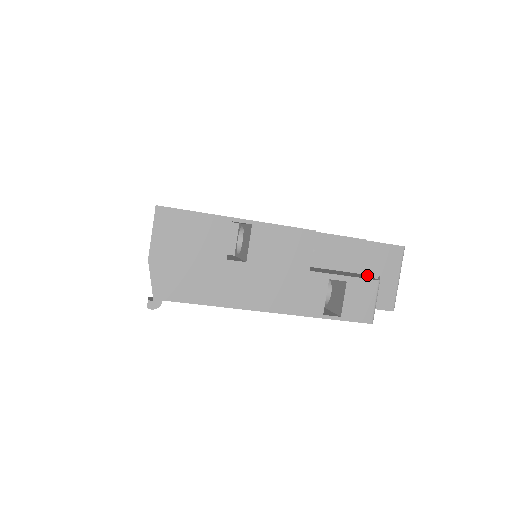
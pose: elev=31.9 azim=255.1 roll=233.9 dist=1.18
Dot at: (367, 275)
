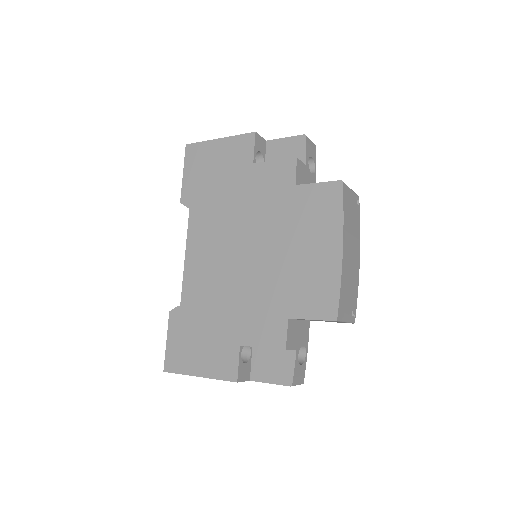
Dot at: occluded
